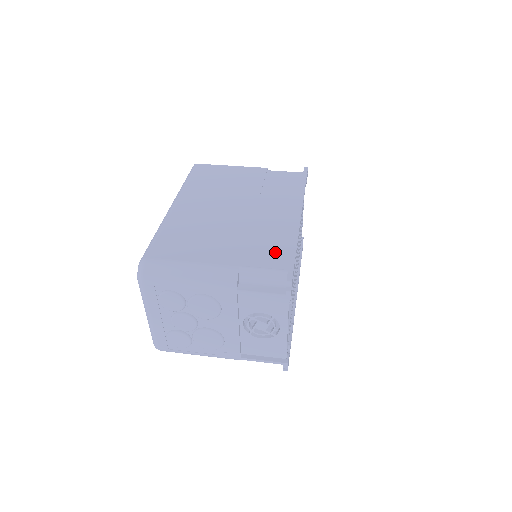
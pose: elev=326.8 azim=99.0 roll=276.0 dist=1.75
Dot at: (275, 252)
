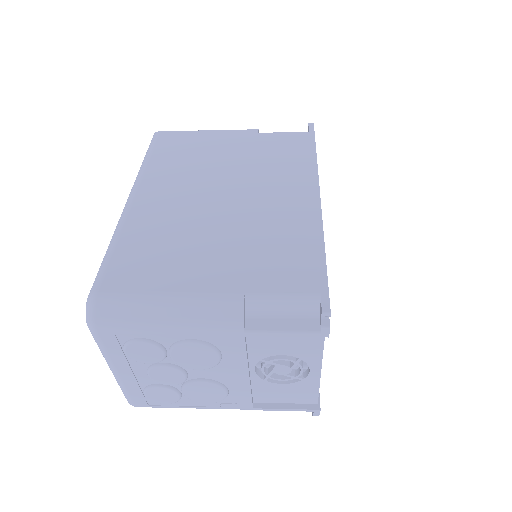
Dot at: (294, 262)
